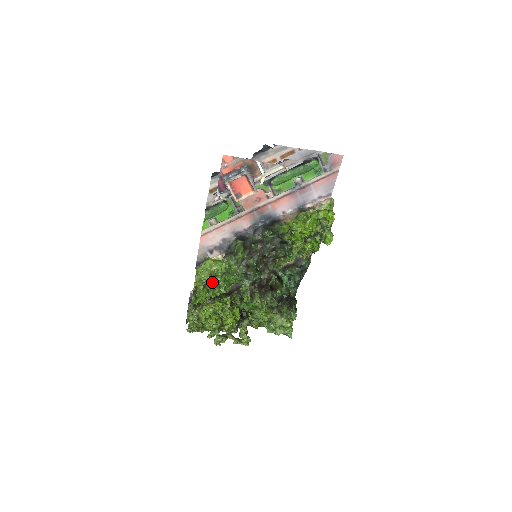
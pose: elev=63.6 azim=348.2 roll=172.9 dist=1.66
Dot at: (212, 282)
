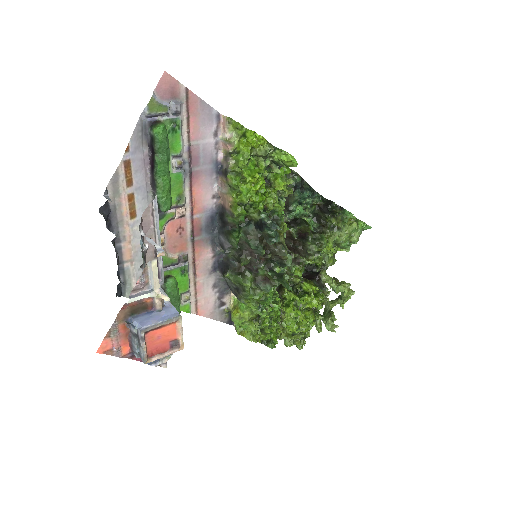
Dot at: (262, 320)
